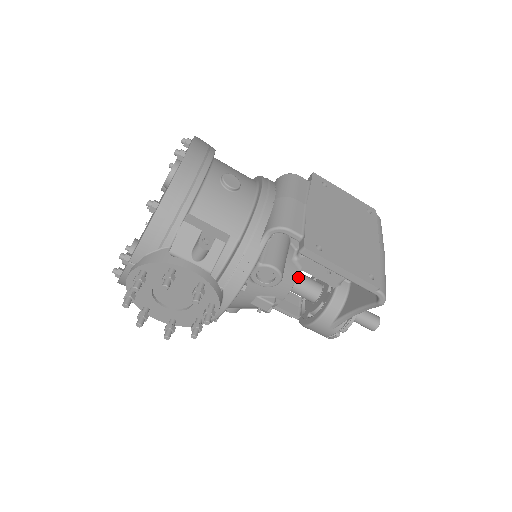
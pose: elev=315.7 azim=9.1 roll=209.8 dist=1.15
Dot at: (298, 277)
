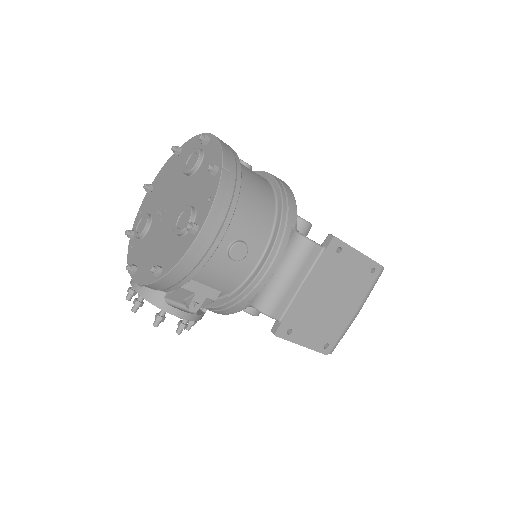
Dot at: occluded
